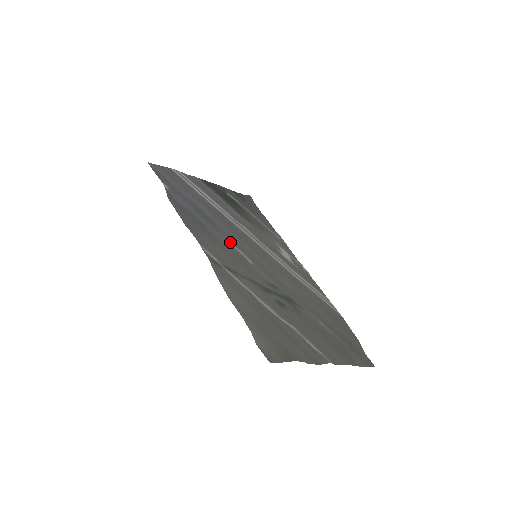
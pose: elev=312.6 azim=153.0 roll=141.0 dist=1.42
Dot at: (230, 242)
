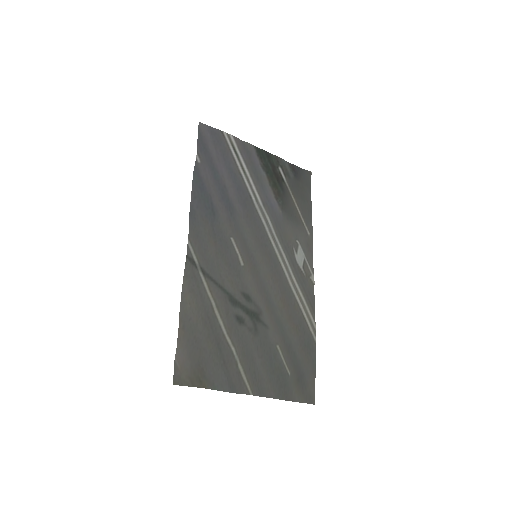
Dot at: (233, 236)
